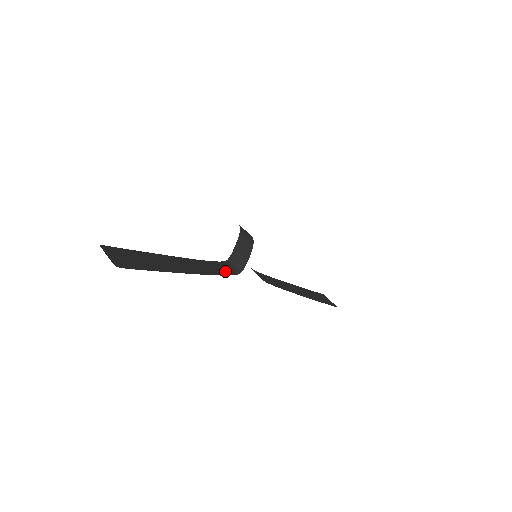
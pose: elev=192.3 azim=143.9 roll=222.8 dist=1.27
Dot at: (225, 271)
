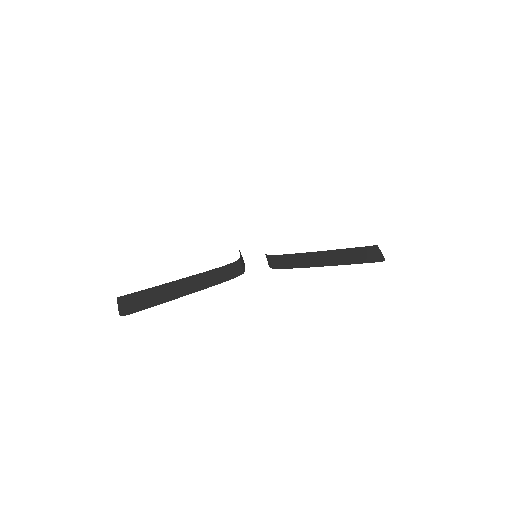
Dot at: (229, 275)
